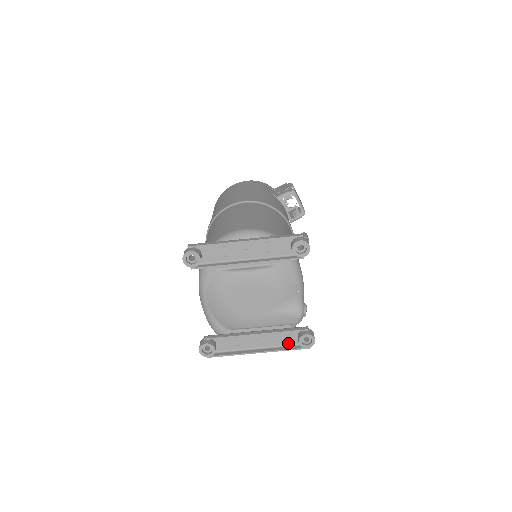
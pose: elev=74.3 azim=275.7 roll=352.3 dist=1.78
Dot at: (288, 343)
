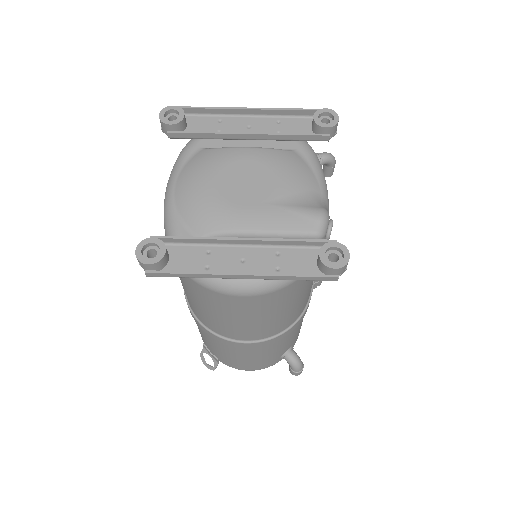
Dot at: (299, 273)
